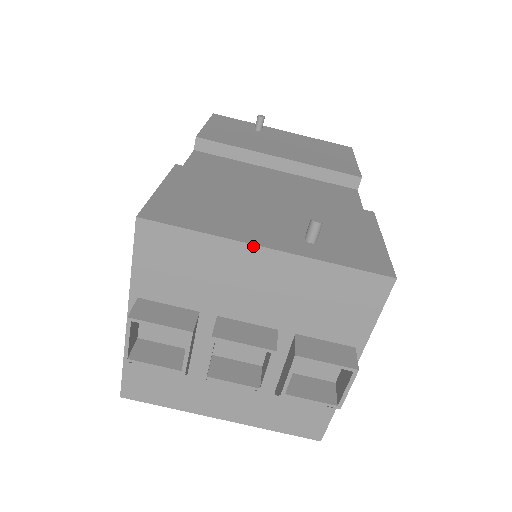
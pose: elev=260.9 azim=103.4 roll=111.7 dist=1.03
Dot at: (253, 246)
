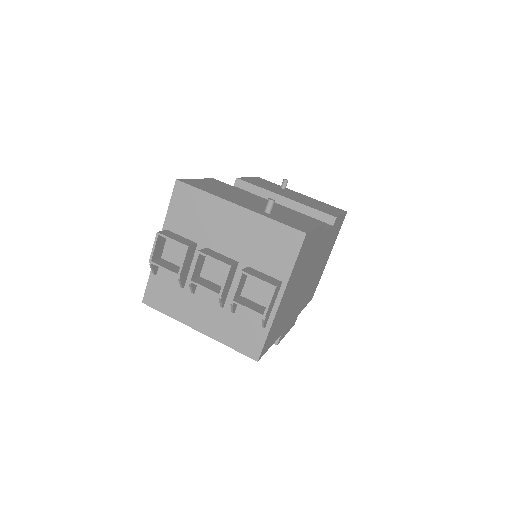
Dot at: (231, 203)
